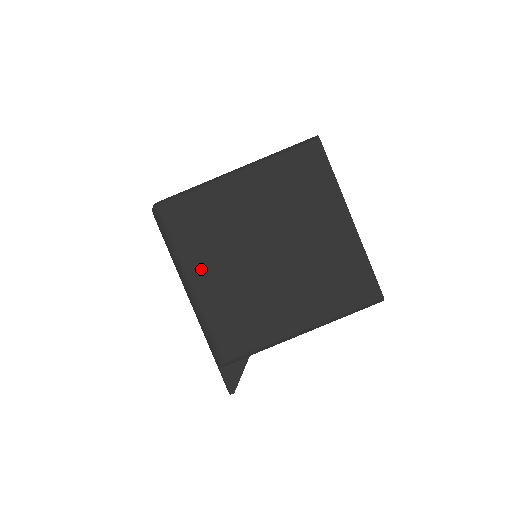
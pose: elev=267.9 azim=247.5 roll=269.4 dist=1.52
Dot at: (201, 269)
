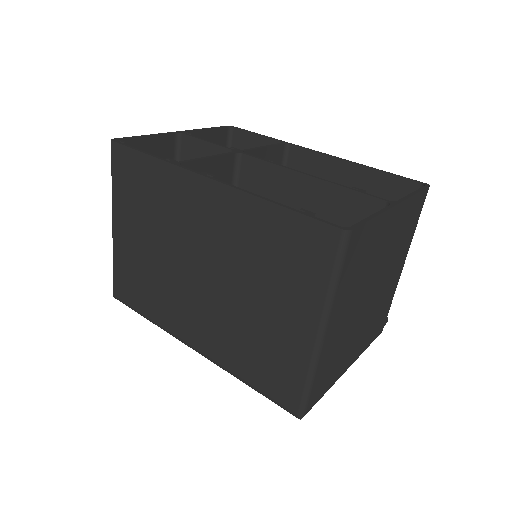
Dot at: (348, 361)
